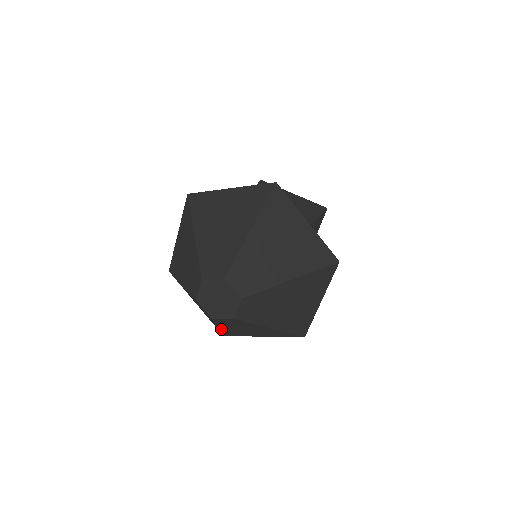
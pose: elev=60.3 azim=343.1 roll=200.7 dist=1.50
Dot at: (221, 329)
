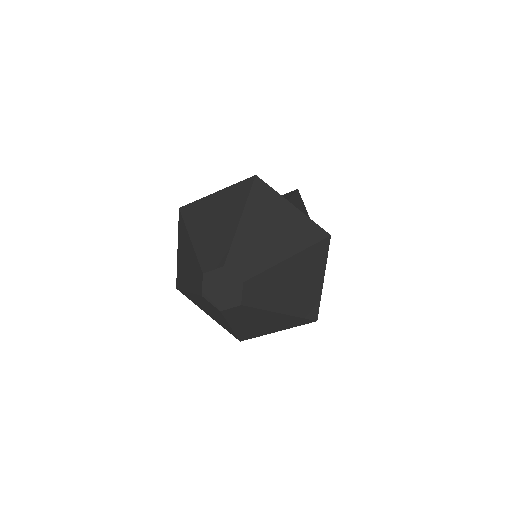
Dot at: (188, 293)
